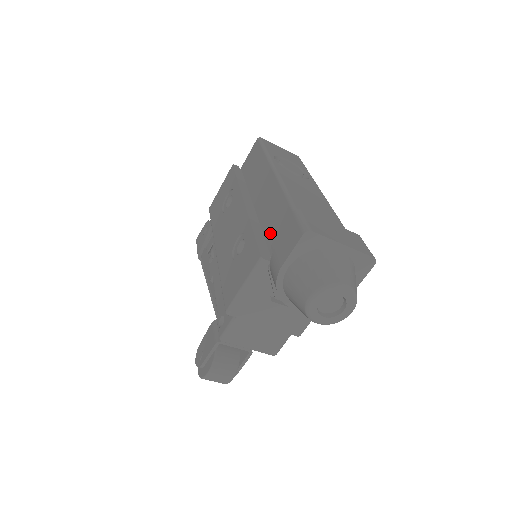
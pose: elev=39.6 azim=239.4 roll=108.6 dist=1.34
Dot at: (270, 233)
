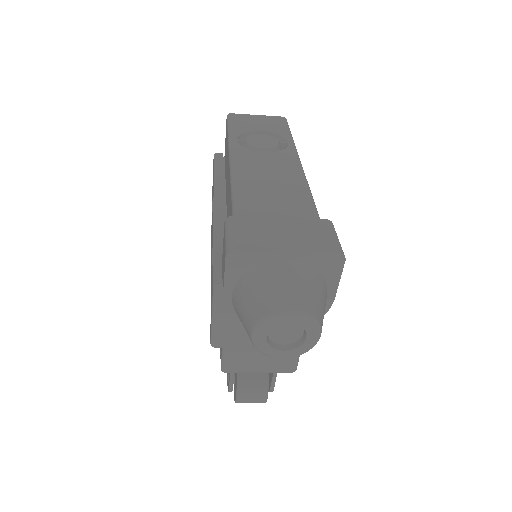
Dot at: occluded
